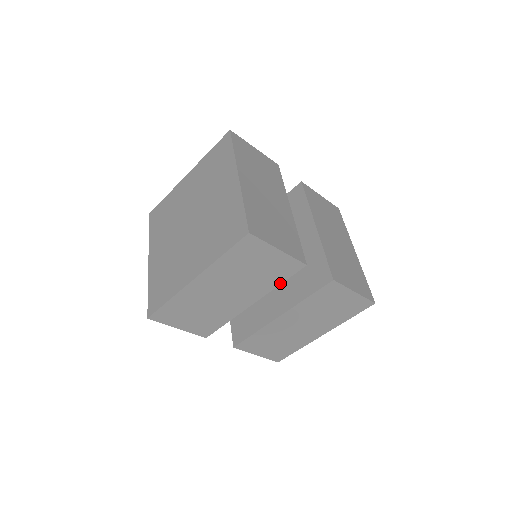
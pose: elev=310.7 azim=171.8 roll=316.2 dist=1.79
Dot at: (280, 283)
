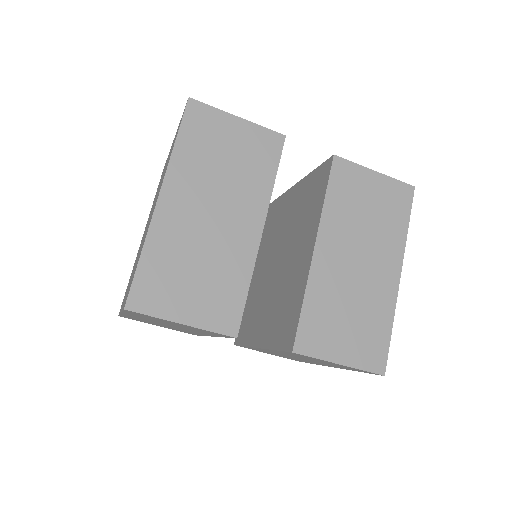
Dot at: occluded
